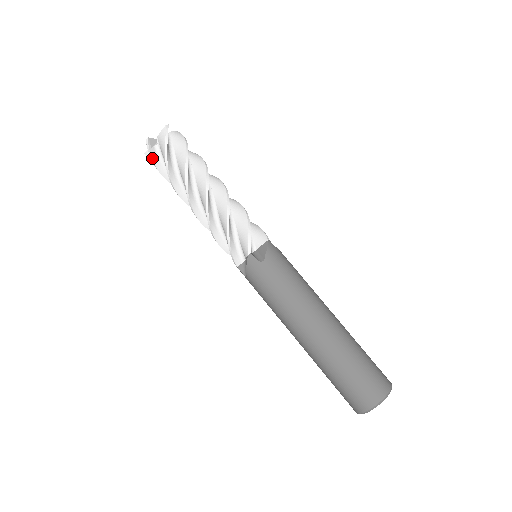
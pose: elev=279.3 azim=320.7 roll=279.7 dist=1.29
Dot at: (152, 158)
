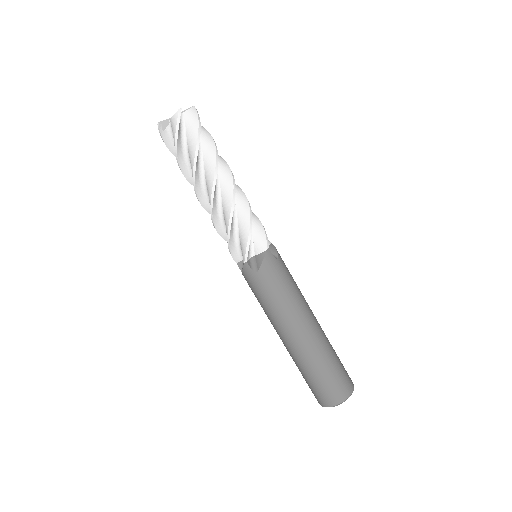
Dot at: (178, 130)
